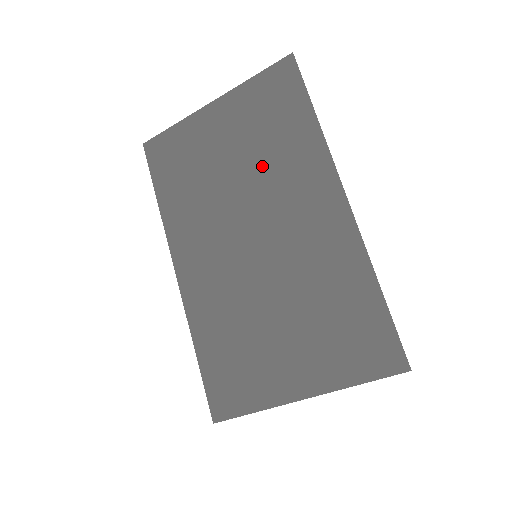
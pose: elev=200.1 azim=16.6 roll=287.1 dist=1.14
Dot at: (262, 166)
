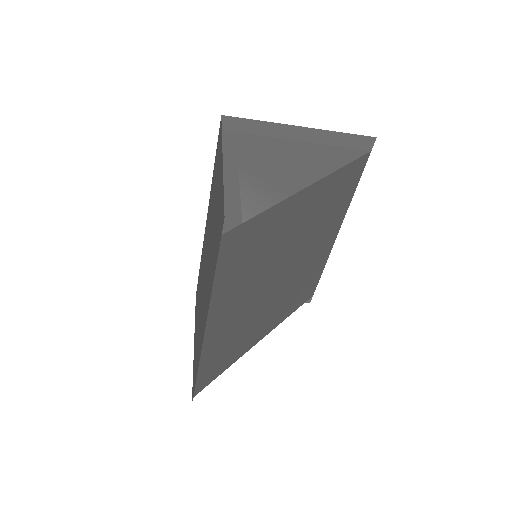
Dot at: (211, 248)
